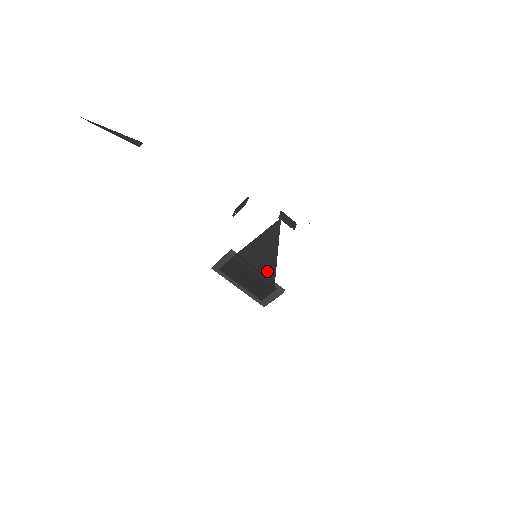
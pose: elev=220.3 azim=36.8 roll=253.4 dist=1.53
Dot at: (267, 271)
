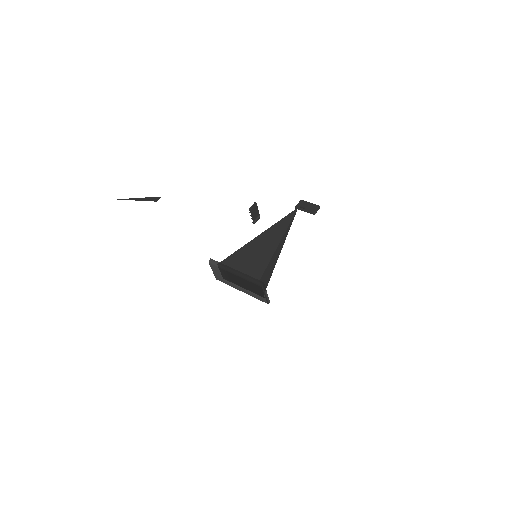
Dot at: (255, 268)
